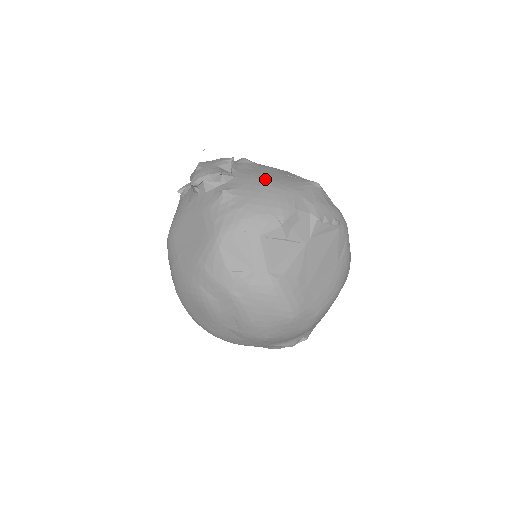
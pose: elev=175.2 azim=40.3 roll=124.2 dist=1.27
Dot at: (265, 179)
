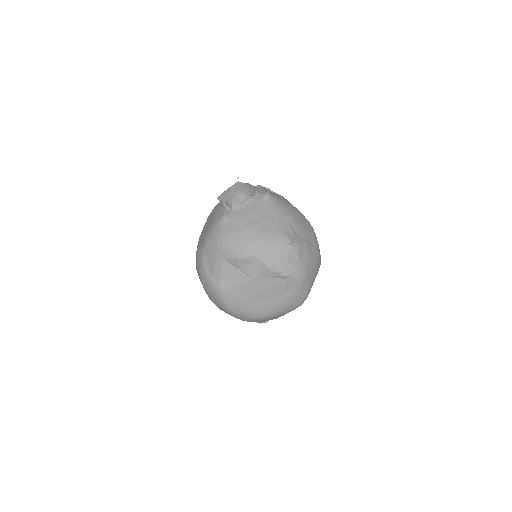
Dot at: (254, 222)
